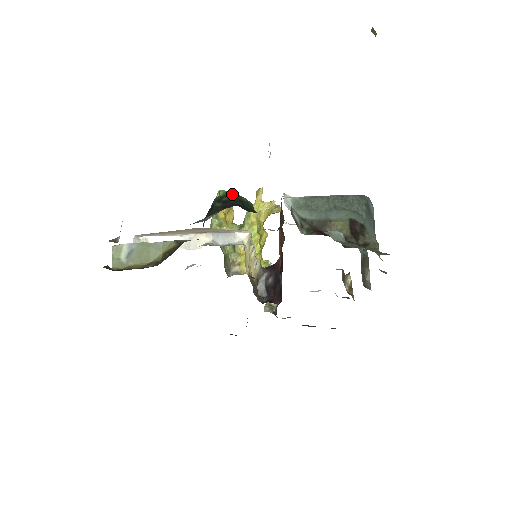
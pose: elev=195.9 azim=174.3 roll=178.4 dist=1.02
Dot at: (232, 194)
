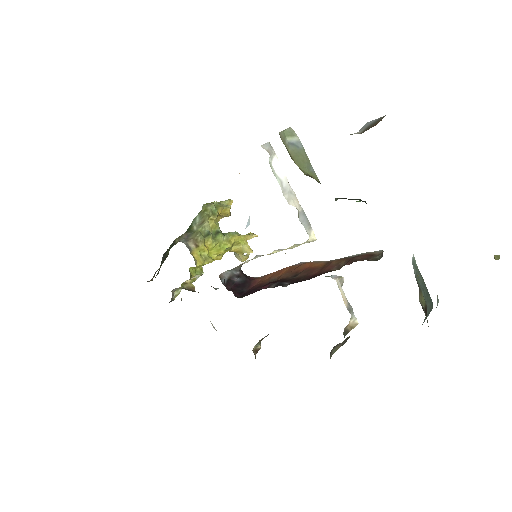
Dot at: occluded
